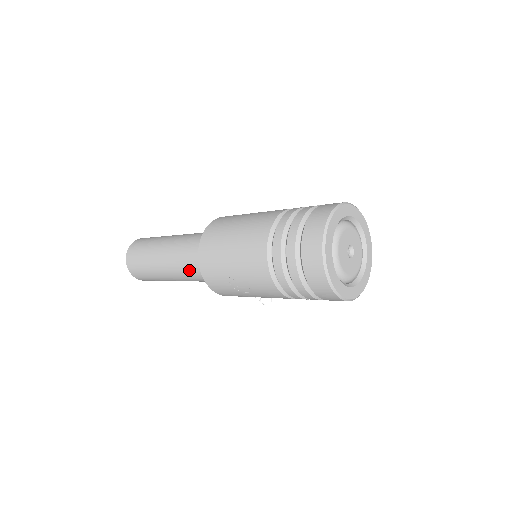
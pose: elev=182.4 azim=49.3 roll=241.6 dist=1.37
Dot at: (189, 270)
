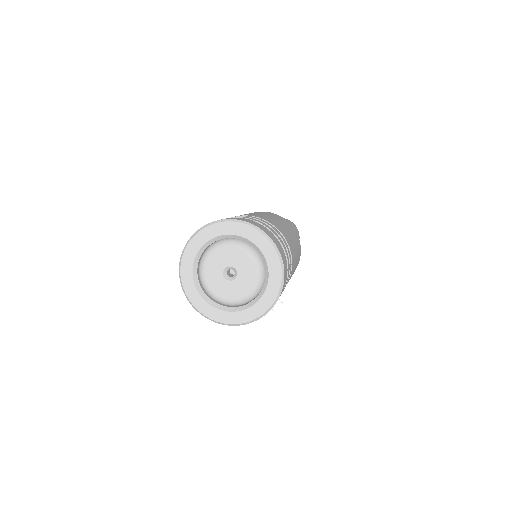
Dot at: occluded
